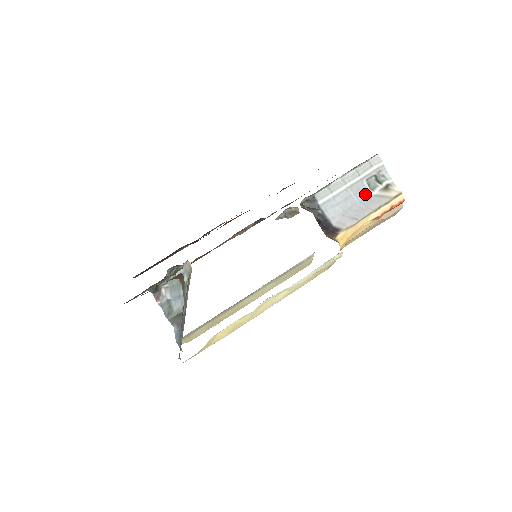
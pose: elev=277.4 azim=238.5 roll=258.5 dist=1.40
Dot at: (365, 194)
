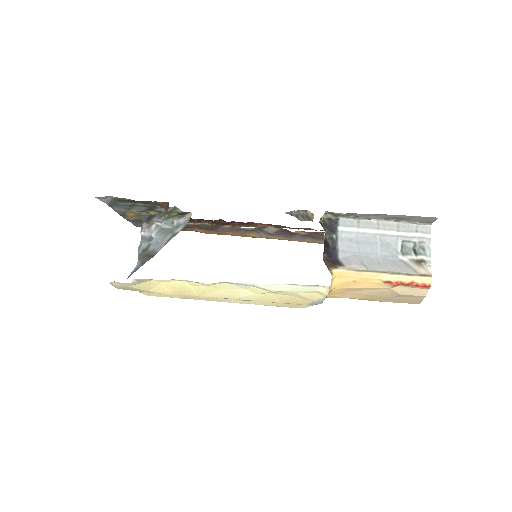
Dot at: (392, 252)
